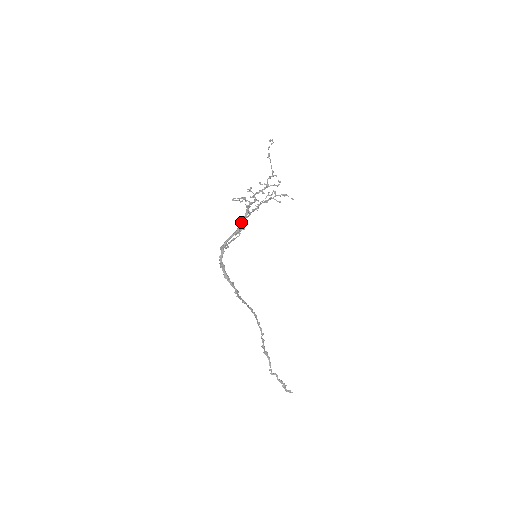
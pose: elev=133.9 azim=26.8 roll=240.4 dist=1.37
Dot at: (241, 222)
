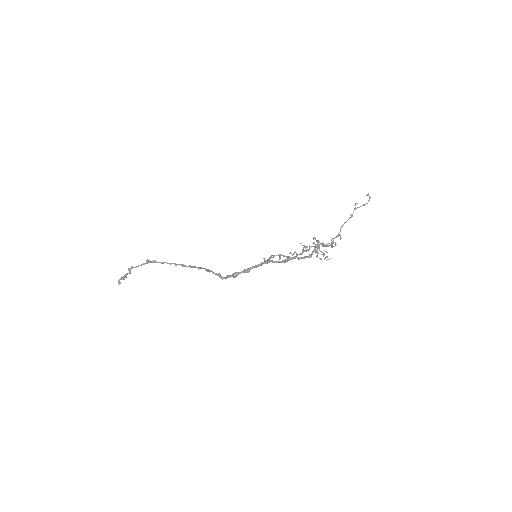
Dot at: (295, 258)
